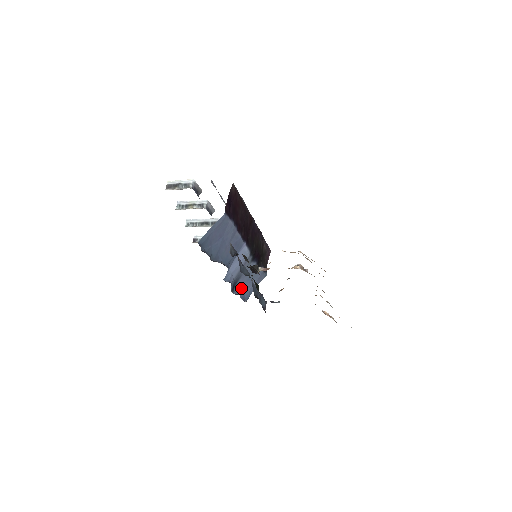
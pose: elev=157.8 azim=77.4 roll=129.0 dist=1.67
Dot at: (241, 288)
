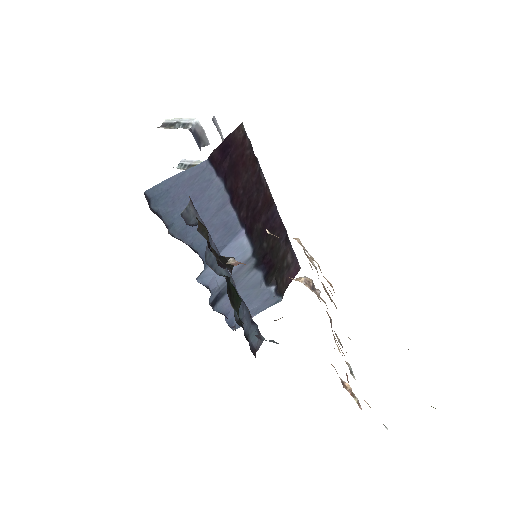
Dot at: occluded
